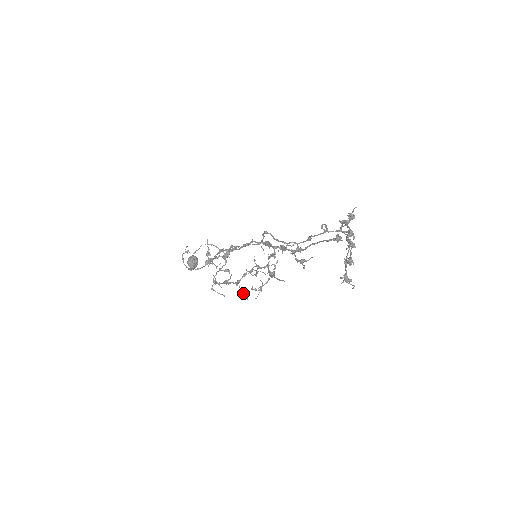
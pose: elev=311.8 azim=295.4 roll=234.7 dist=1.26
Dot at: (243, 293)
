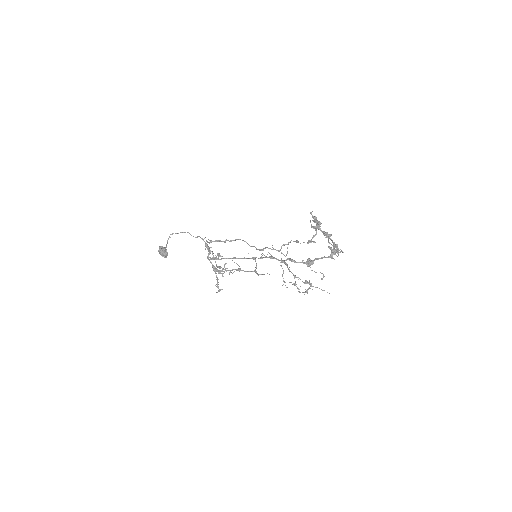
Dot at: occluded
